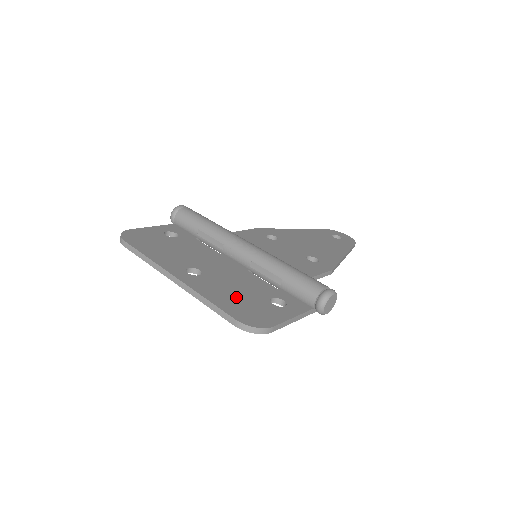
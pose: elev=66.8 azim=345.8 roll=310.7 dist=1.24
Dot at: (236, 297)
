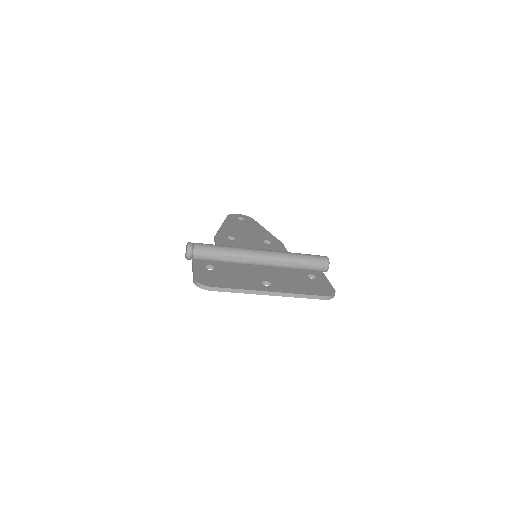
Dot at: (302, 285)
